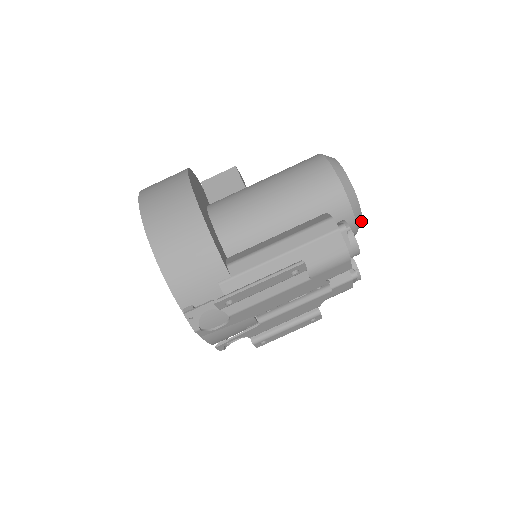
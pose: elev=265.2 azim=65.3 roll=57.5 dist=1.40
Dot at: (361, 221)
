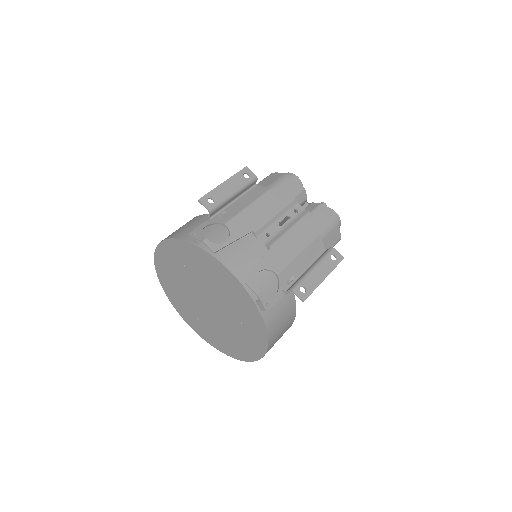
Dot at: occluded
